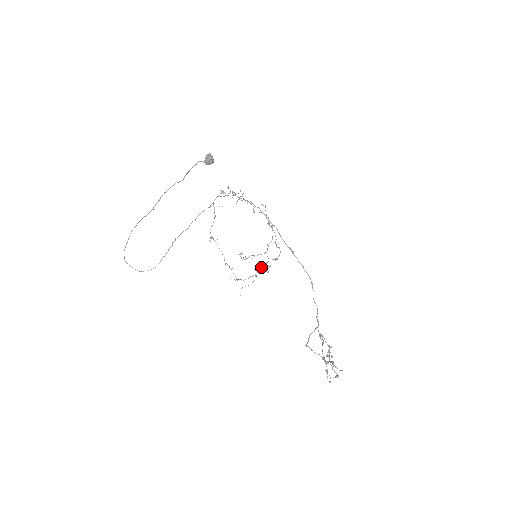
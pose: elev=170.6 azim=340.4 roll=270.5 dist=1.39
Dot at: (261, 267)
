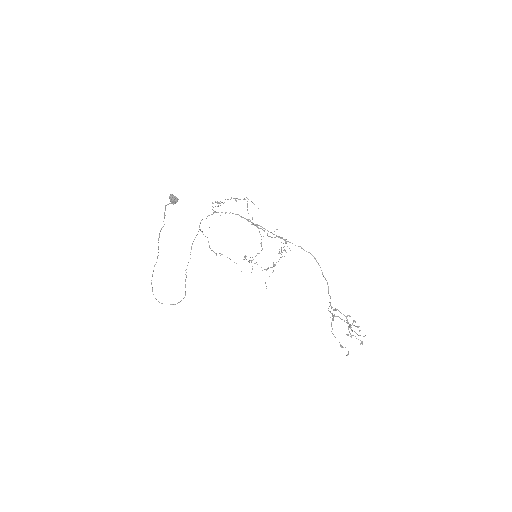
Dot at: (281, 251)
